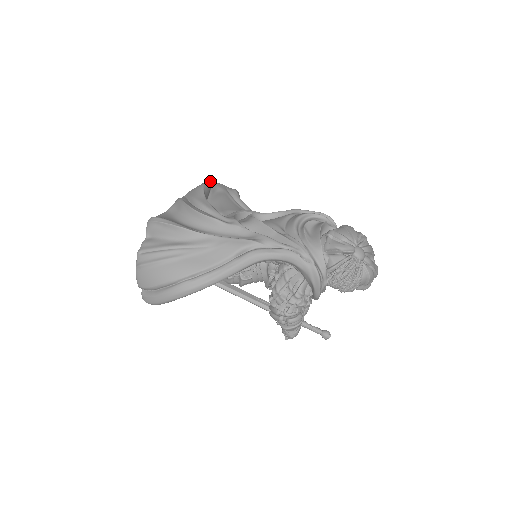
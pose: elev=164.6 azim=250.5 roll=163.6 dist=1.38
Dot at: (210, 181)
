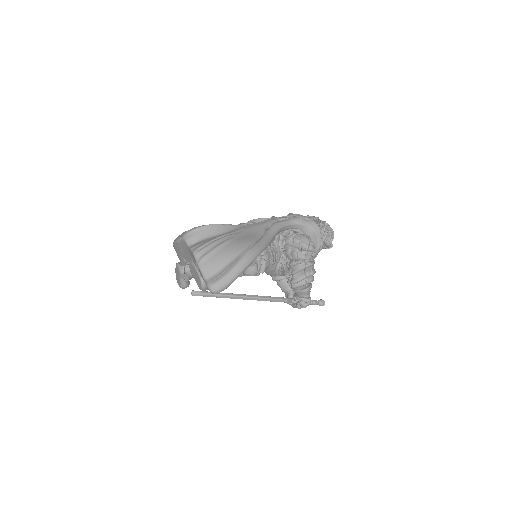
Dot at: occluded
